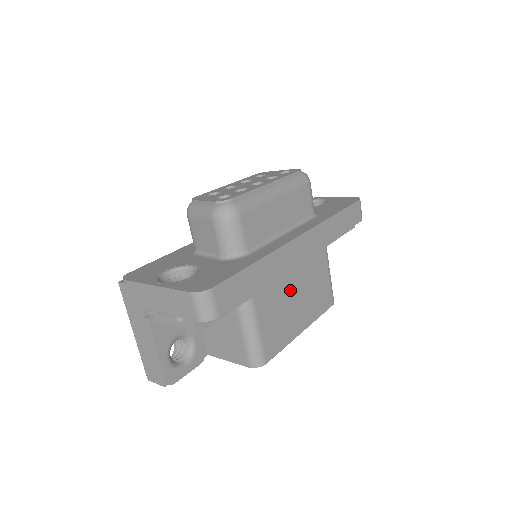
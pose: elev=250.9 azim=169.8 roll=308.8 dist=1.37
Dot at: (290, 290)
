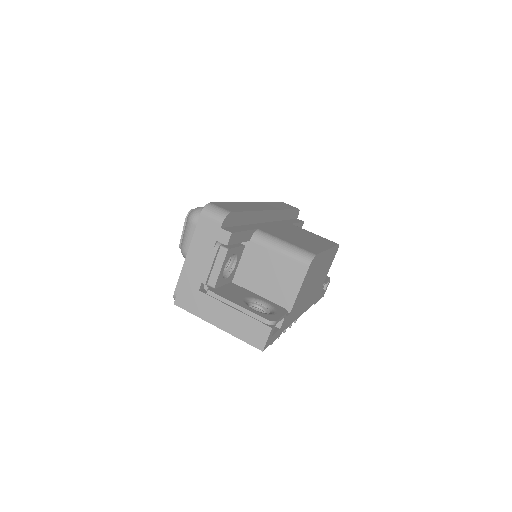
Dot at: occluded
